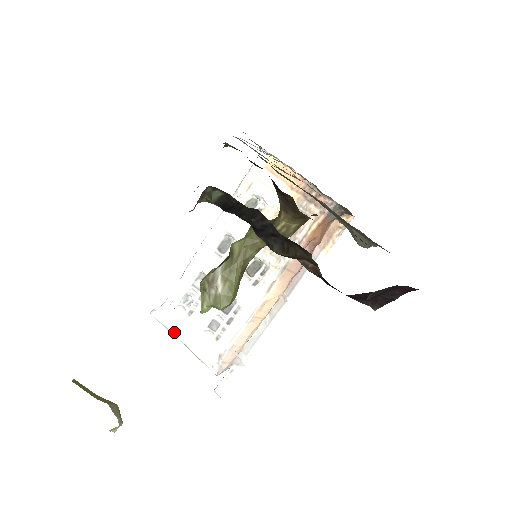
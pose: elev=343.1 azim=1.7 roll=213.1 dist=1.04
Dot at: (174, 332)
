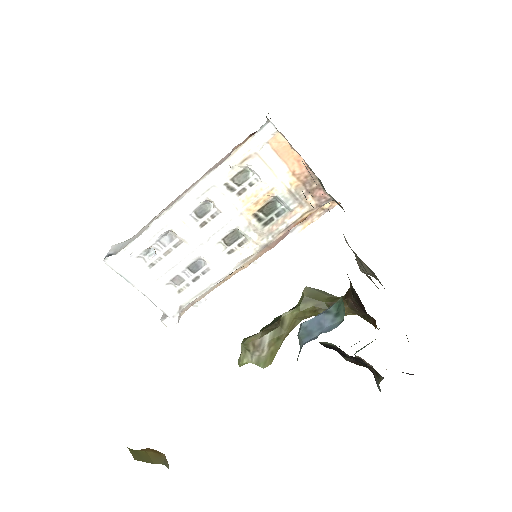
Dot at: (133, 283)
